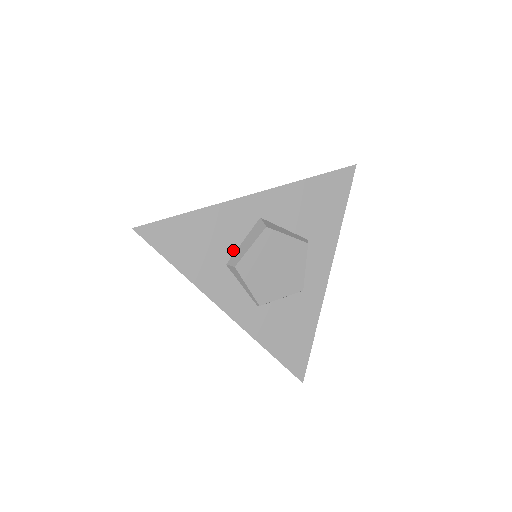
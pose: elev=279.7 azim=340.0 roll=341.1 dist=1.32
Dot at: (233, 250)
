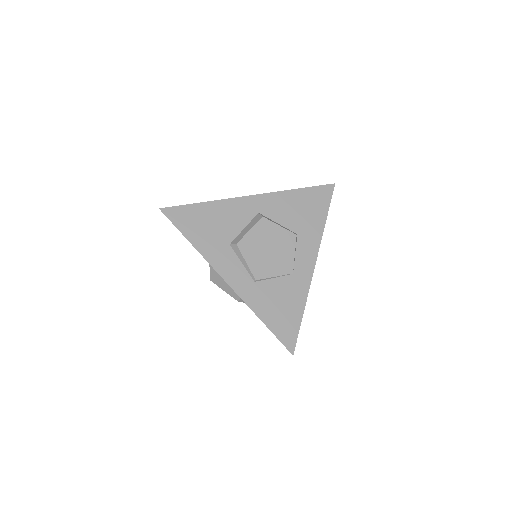
Dot at: (236, 234)
